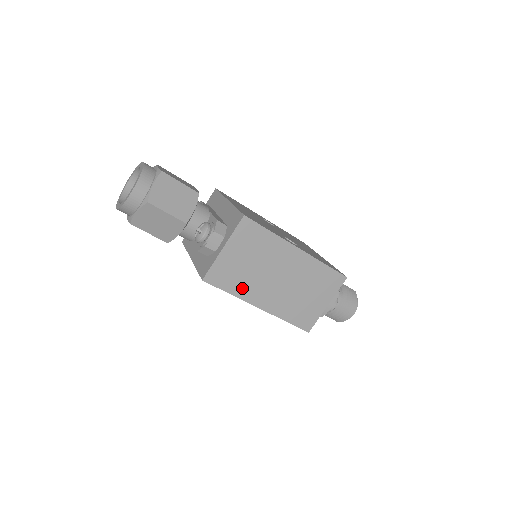
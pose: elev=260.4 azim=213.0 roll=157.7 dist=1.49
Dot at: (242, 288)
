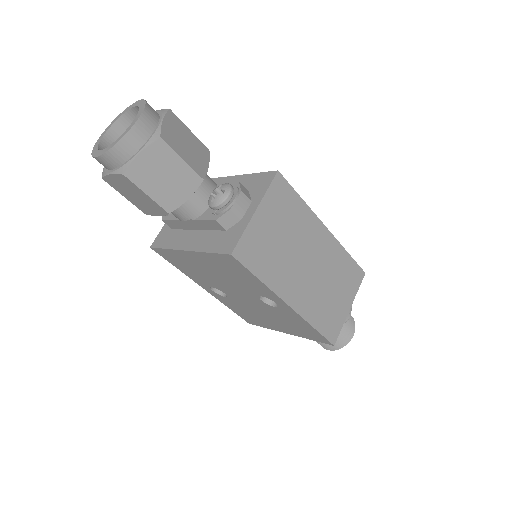
Dot at: (272, 273)
